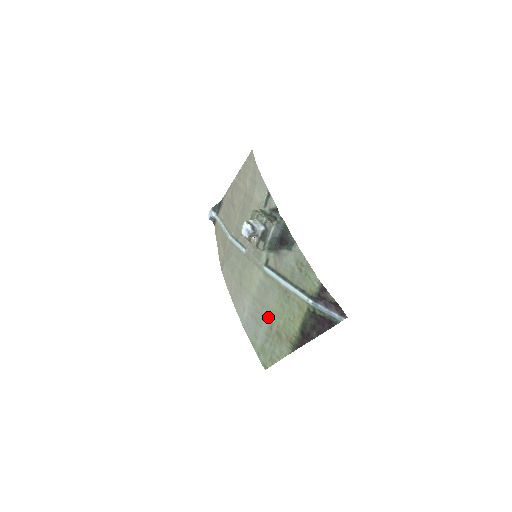
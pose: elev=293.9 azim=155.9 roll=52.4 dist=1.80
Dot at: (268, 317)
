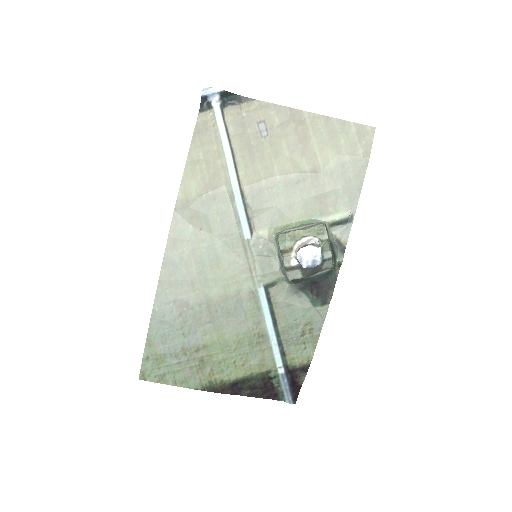
Dot at: (207, 337)
